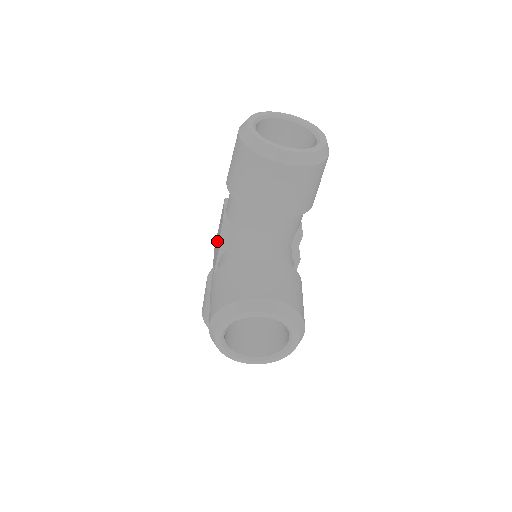
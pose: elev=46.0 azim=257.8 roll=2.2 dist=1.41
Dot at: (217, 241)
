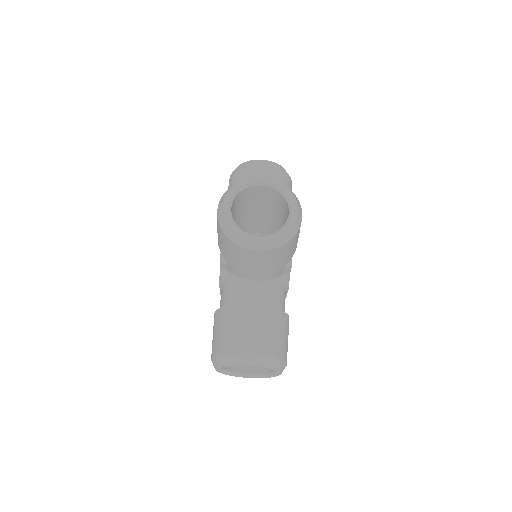
Dot at: occluded
